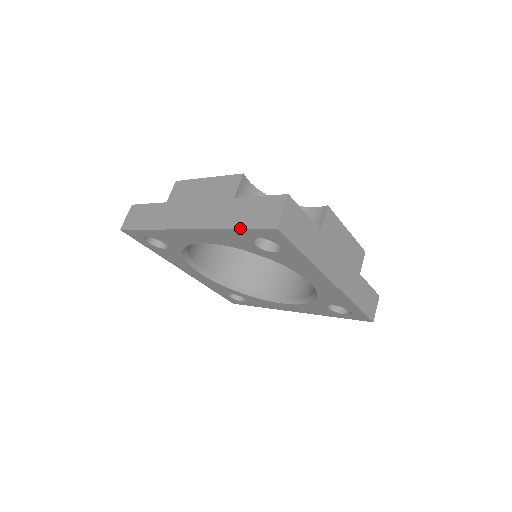
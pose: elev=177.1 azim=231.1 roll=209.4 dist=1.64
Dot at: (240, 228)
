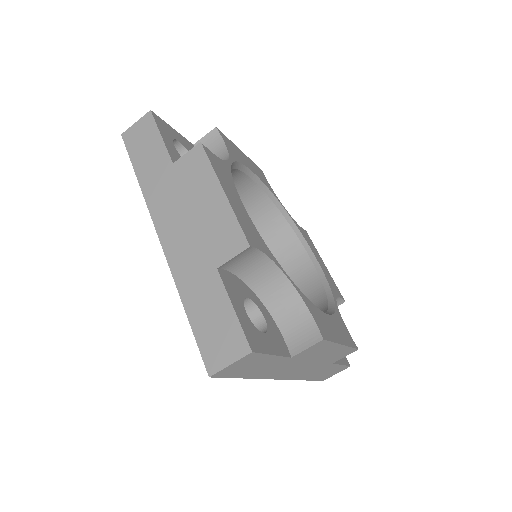
Dot at: (189, 321)
